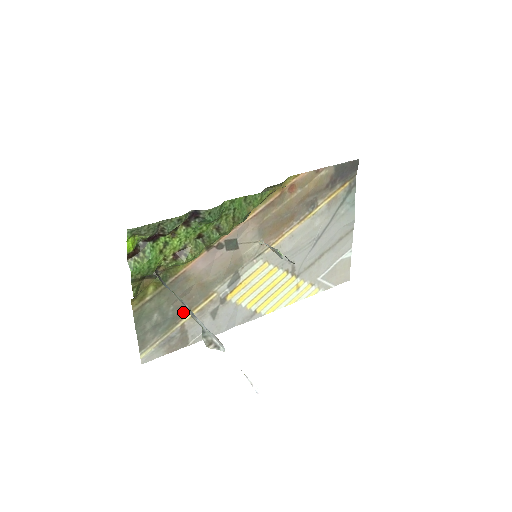
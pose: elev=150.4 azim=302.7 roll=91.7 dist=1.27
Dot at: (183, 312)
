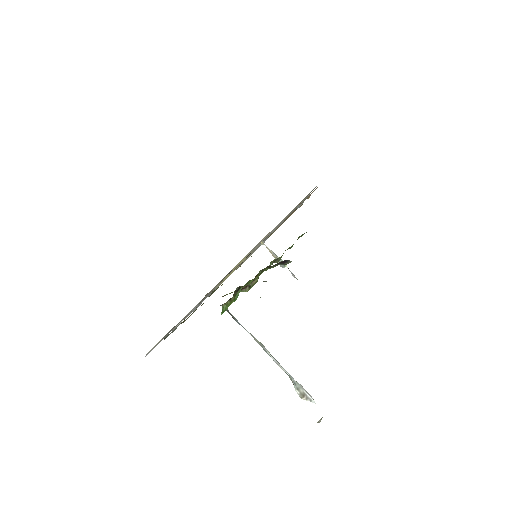
Dot at: occluded
